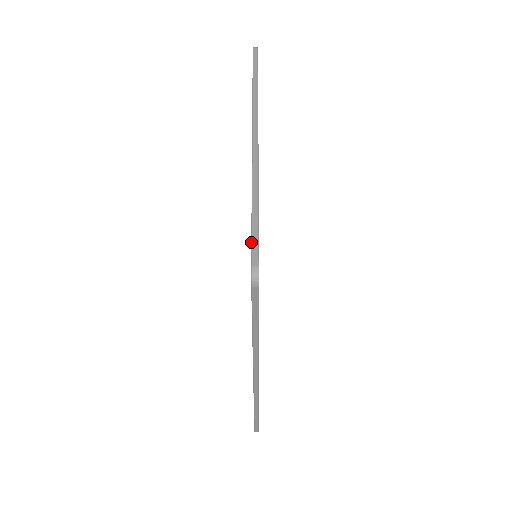
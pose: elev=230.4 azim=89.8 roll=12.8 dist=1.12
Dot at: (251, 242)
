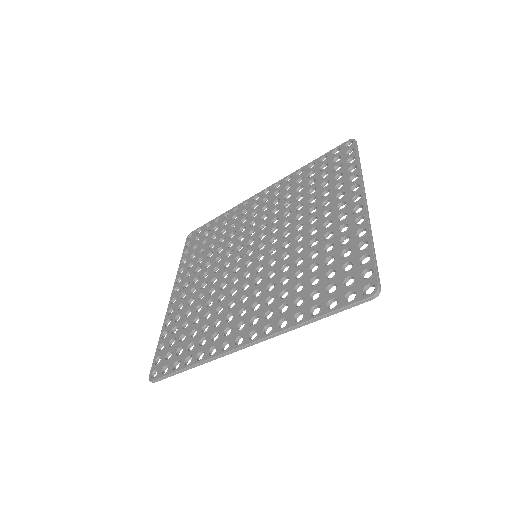
Dot at: (376, 271)
